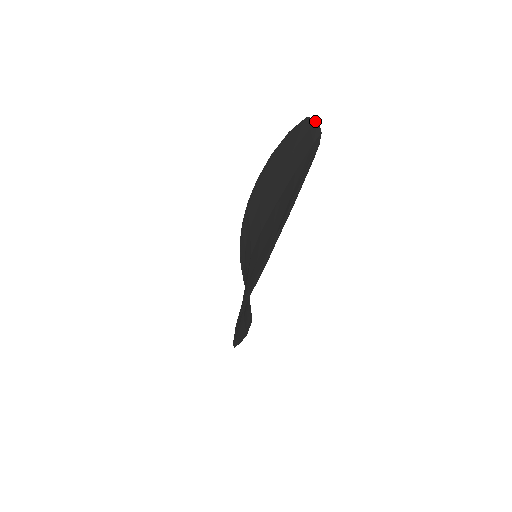
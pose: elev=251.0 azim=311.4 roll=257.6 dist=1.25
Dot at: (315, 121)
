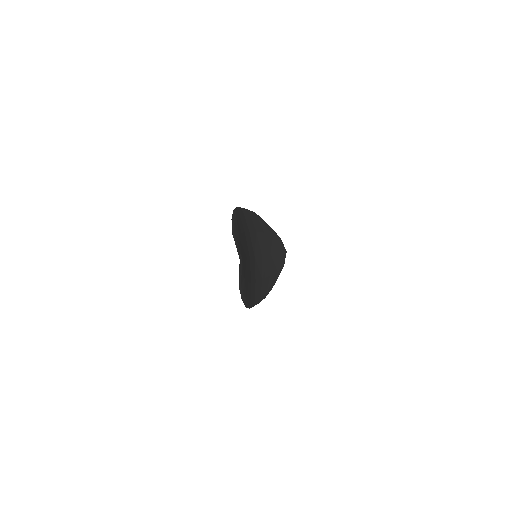
Dot at: occluded
